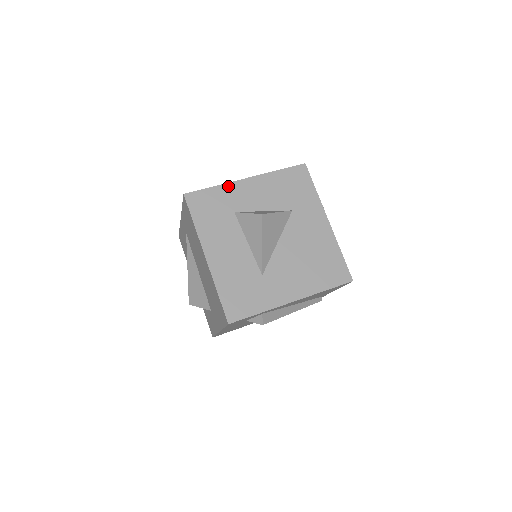
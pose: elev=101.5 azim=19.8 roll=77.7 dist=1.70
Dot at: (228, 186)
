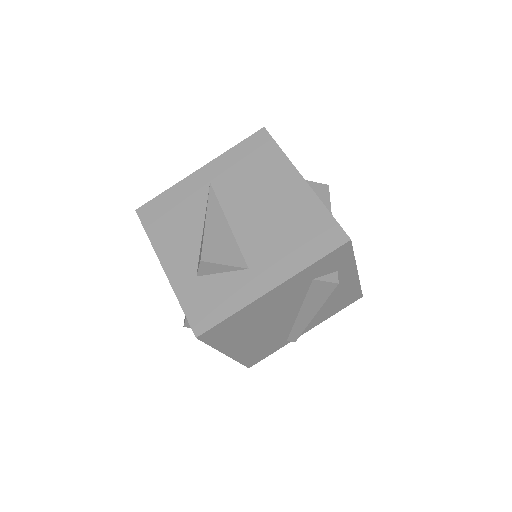
Dot at: occluded
